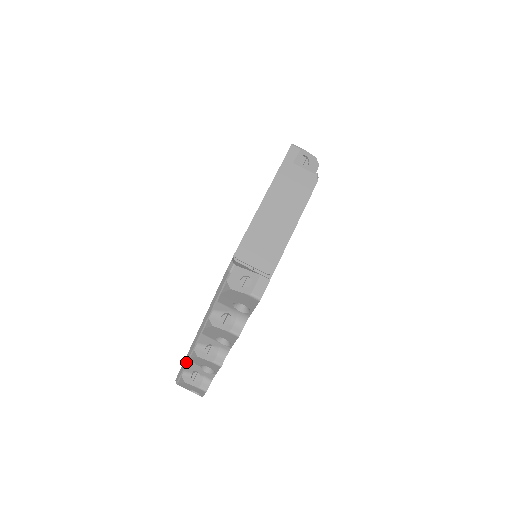
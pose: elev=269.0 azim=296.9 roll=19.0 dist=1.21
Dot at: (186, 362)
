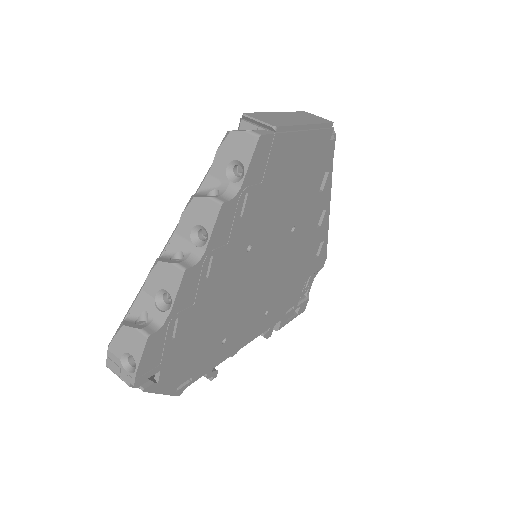
Dot at: (138, 295)
